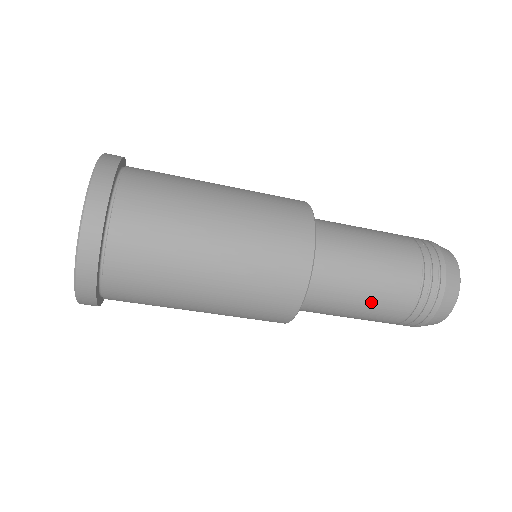
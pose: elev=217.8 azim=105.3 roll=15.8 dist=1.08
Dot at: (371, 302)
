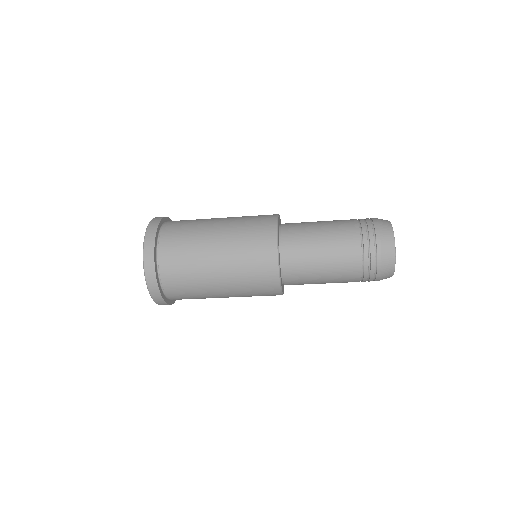
Dot at: (330, 272)
